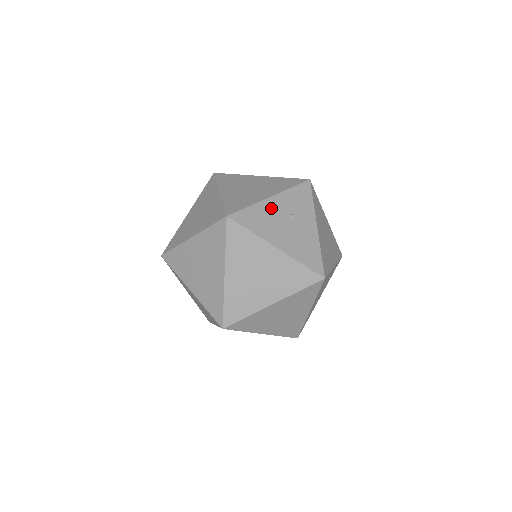
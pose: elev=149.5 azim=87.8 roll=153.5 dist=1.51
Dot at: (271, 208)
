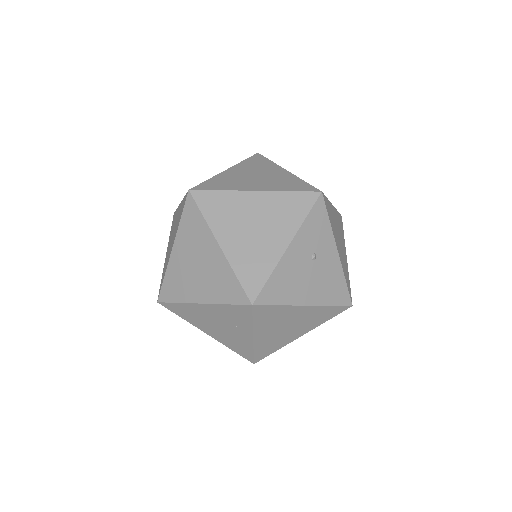
Dot at: (291, 262)
